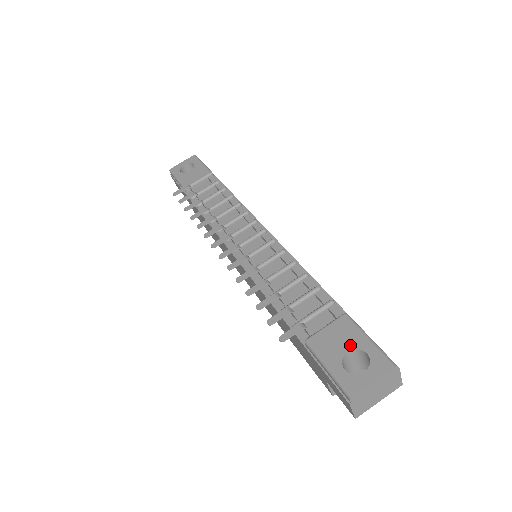
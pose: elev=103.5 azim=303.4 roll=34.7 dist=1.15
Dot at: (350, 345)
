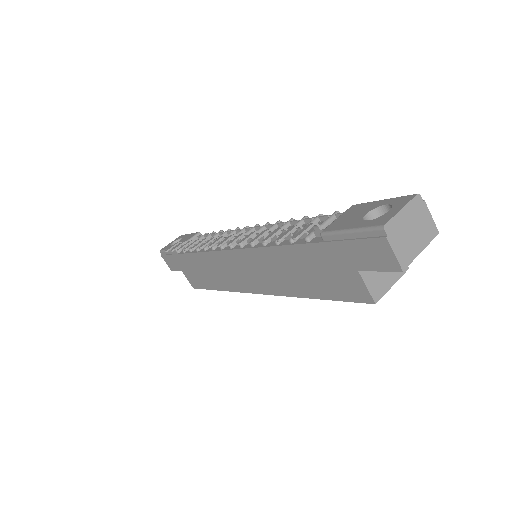
Dot at: (366, 210)
